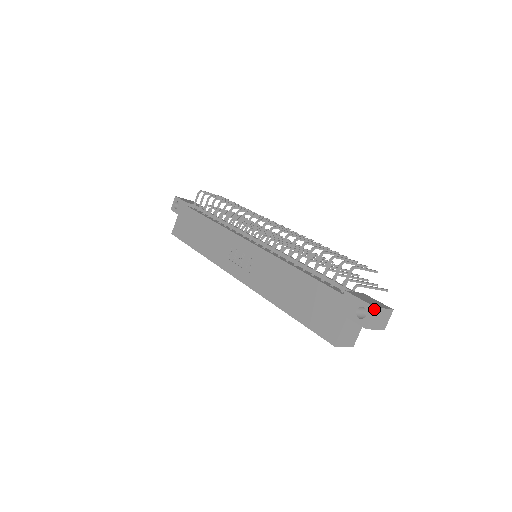
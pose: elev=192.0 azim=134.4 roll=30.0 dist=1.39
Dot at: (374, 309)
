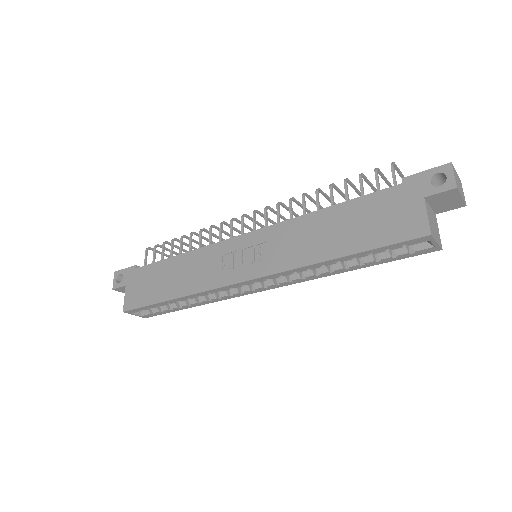
Dot at: (451, 164)
